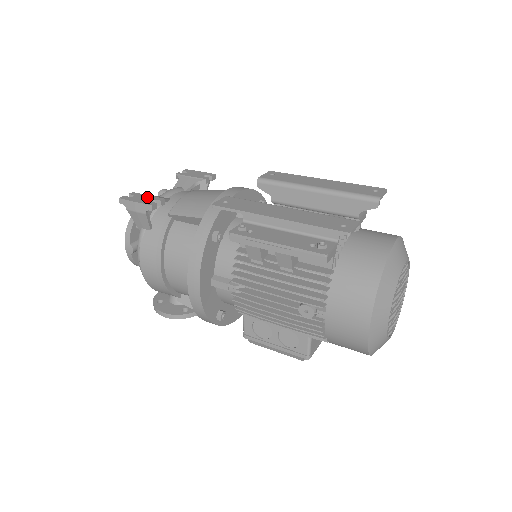
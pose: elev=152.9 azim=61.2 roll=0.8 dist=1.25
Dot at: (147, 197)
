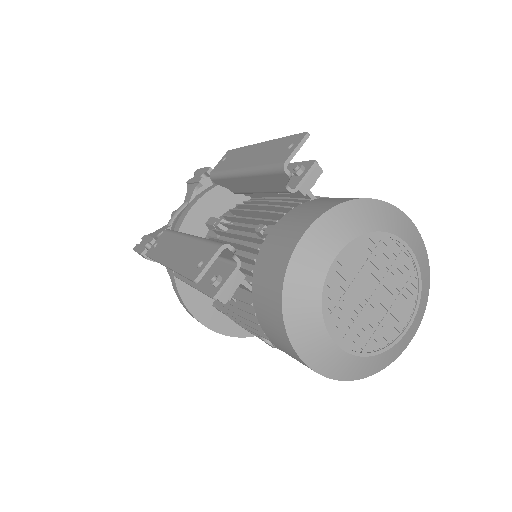
Dot at: (146, 240)
